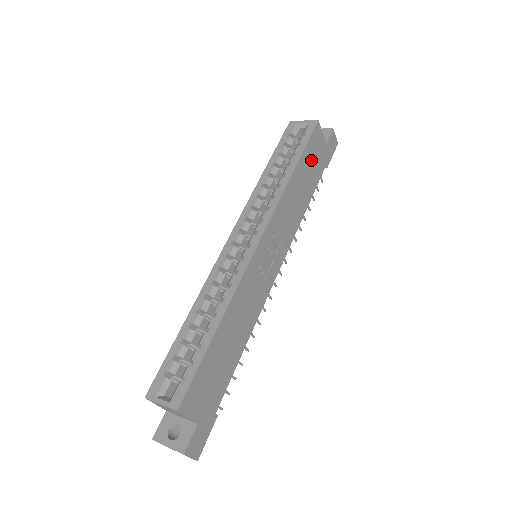
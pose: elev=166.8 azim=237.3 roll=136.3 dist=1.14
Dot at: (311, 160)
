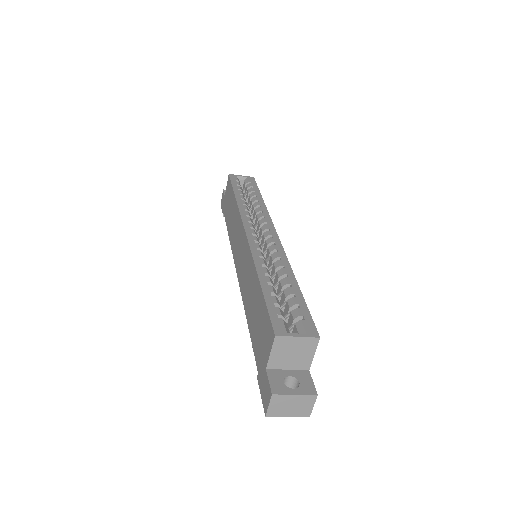
Dot at: occluded
